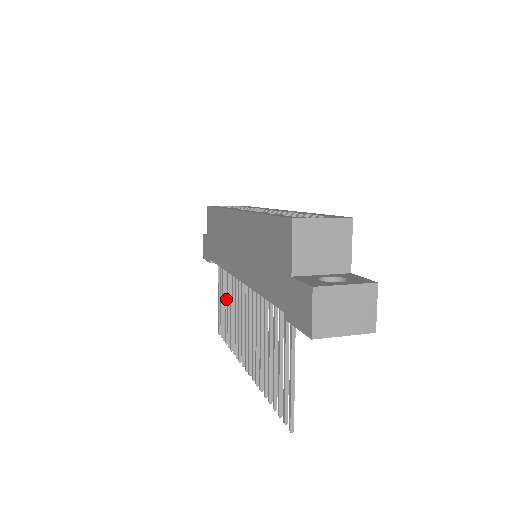
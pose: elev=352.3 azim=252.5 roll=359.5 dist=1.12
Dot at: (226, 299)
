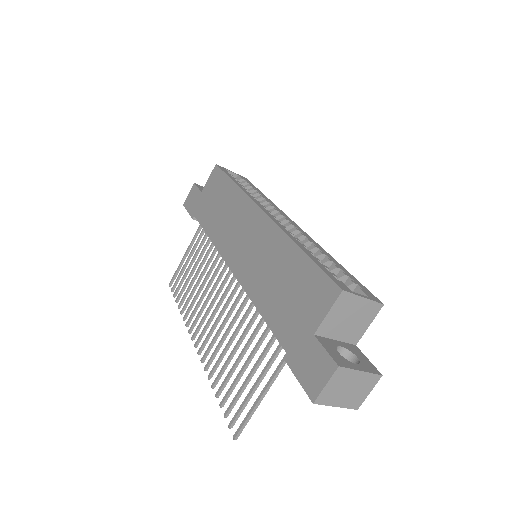
Dot at: (196, 264)
